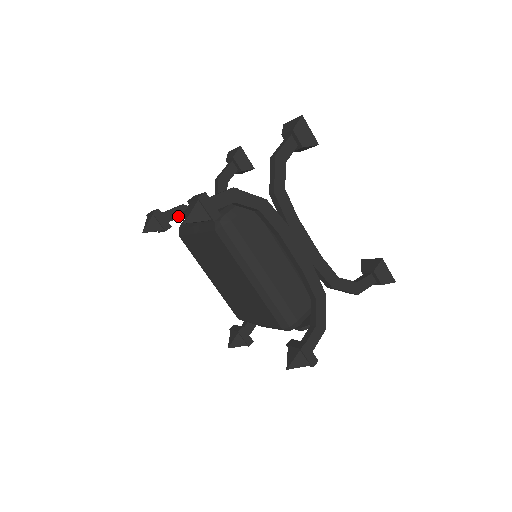
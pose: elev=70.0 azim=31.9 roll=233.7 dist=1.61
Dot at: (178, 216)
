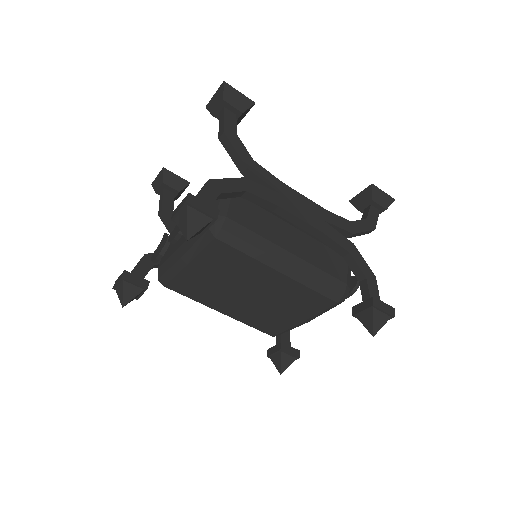
Dot at: (148, 269)
